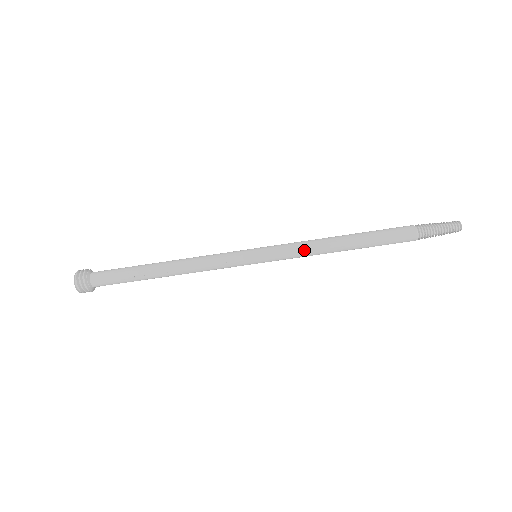
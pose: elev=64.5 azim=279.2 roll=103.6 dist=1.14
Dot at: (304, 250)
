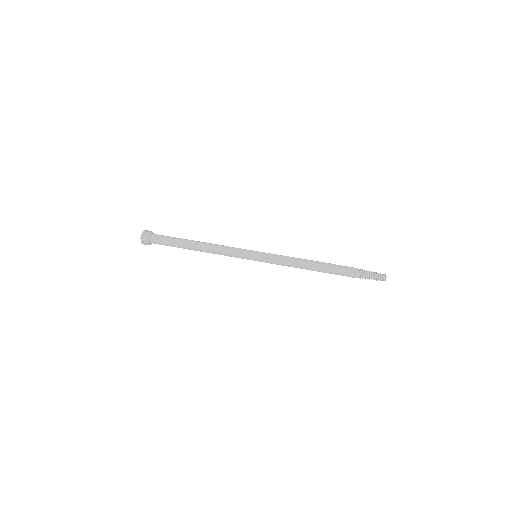
Dot at: (286, 259)
